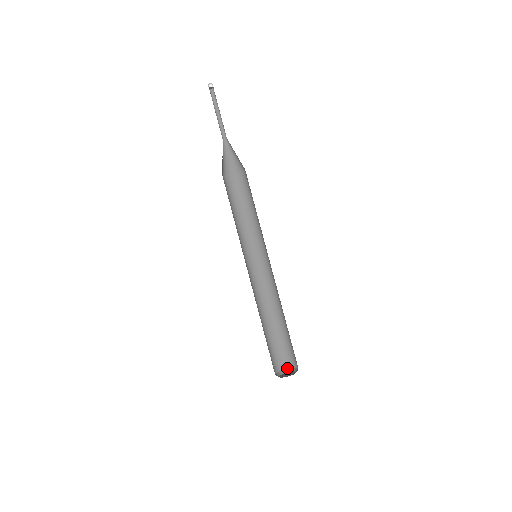
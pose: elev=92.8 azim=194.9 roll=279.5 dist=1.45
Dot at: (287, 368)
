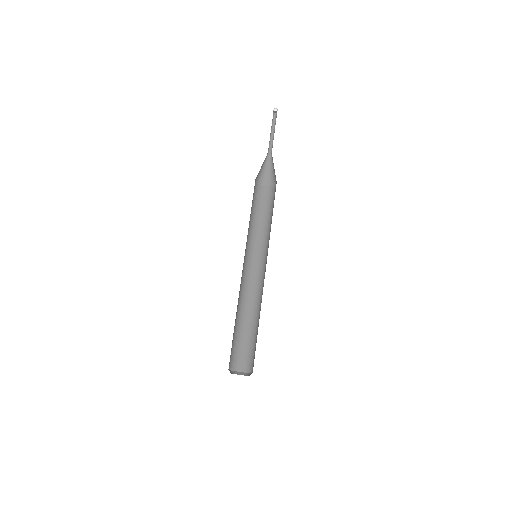
Dot at: (231, 370)
